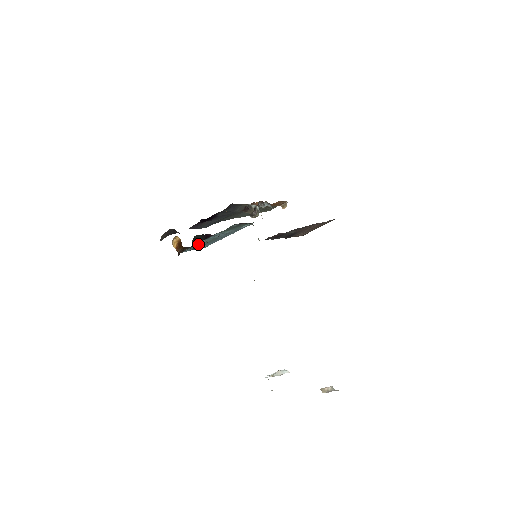
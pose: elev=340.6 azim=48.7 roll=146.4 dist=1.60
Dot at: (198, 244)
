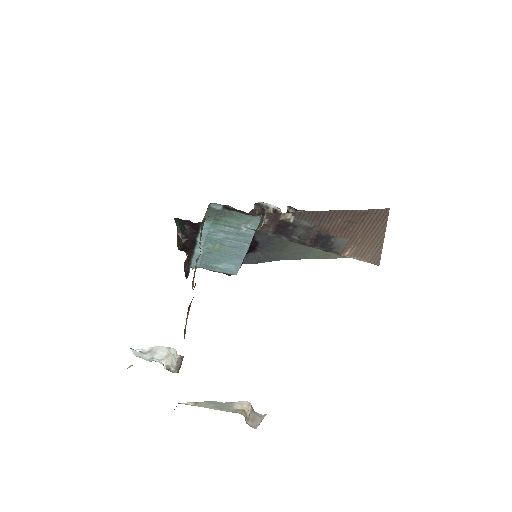
Dot at: (201, 249)
